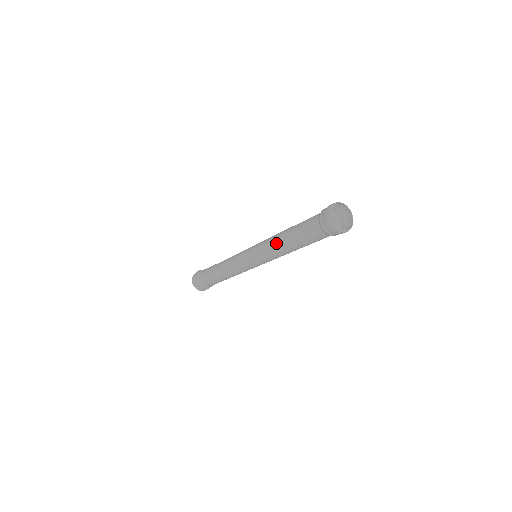
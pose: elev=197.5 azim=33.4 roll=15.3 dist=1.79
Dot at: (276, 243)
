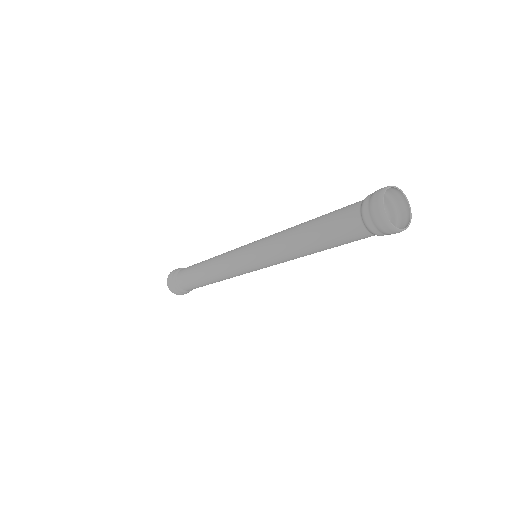
Dot at: (289, 240)
